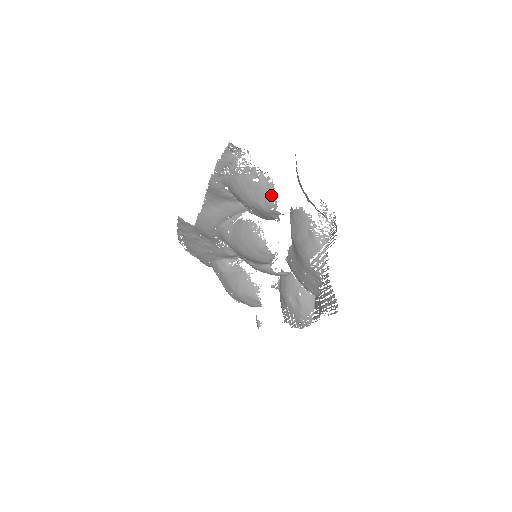
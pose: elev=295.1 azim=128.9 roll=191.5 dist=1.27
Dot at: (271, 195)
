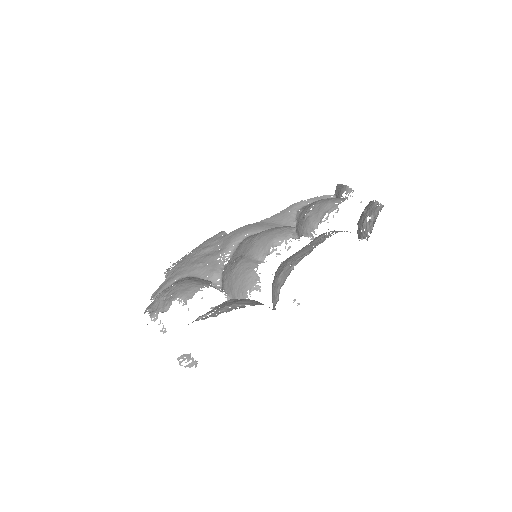
Dot at: (343, 200)
